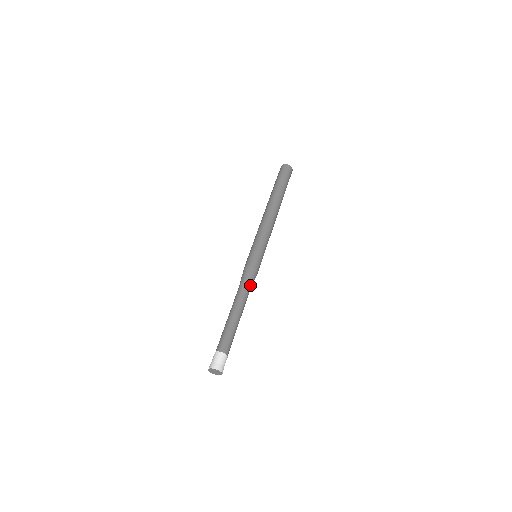
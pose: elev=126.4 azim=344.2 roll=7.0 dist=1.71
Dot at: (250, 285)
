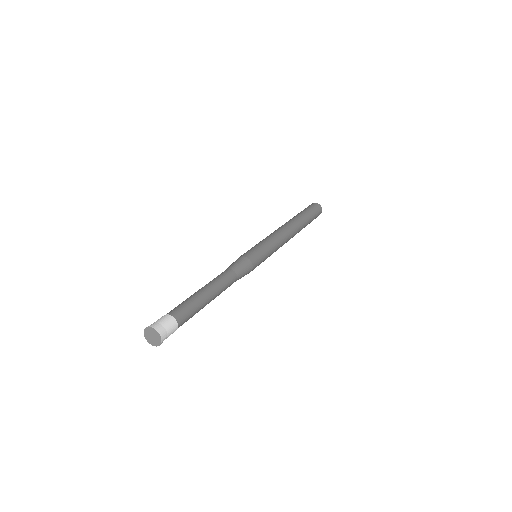
Dot at: (233, 268)
